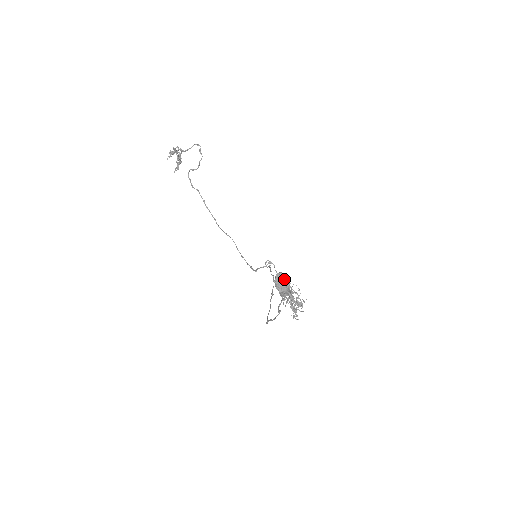
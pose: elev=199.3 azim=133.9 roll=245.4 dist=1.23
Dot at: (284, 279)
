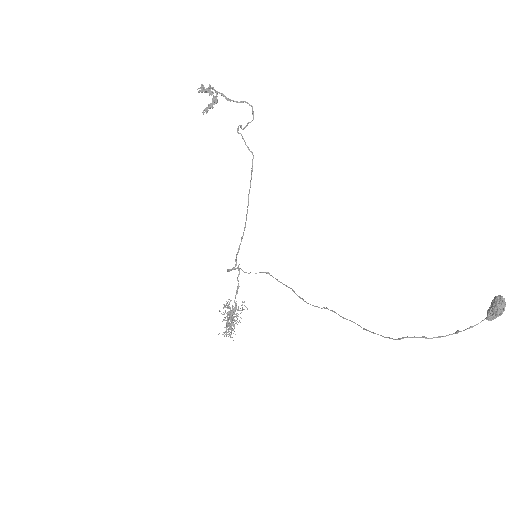
Dot at: occluded
